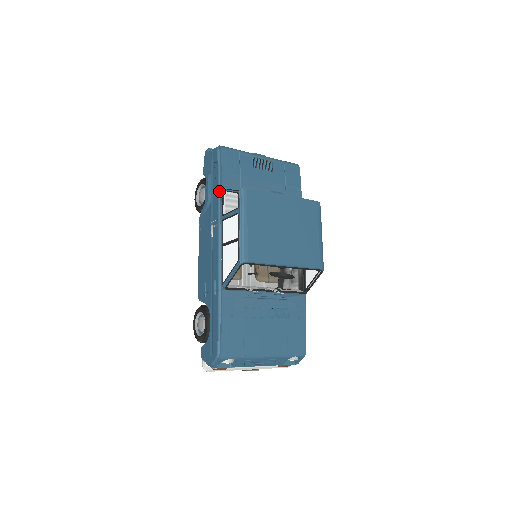
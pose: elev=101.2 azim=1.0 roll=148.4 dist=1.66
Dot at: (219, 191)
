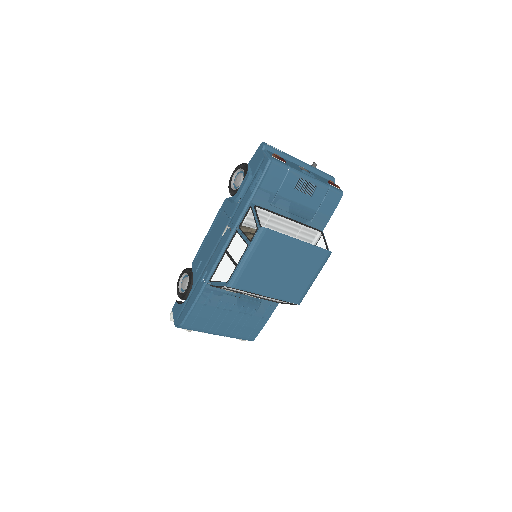
Dot at: (248, 203)
